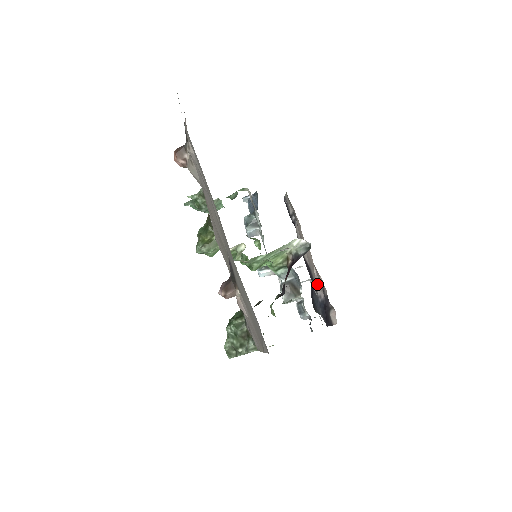
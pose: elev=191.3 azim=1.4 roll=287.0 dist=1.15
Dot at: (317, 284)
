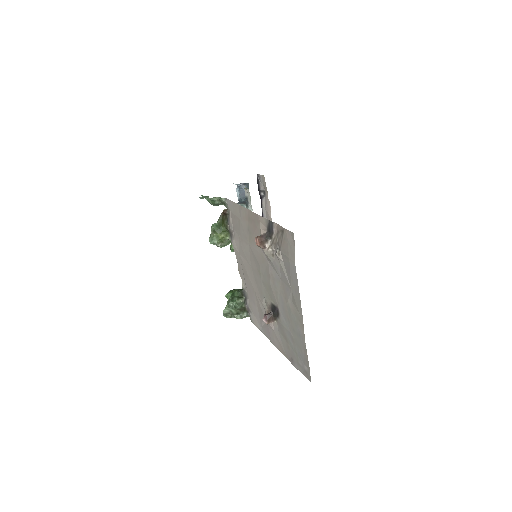
Dot at: occluded
